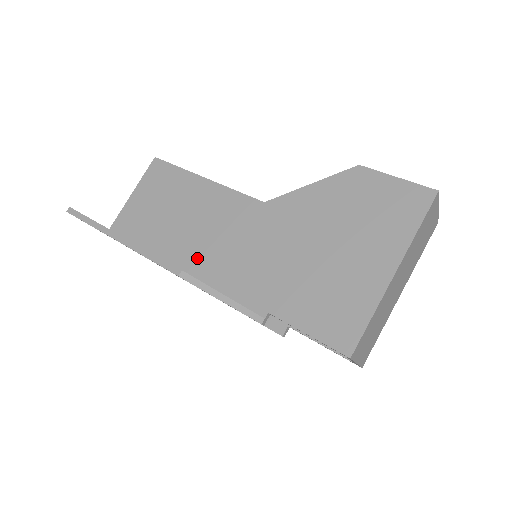
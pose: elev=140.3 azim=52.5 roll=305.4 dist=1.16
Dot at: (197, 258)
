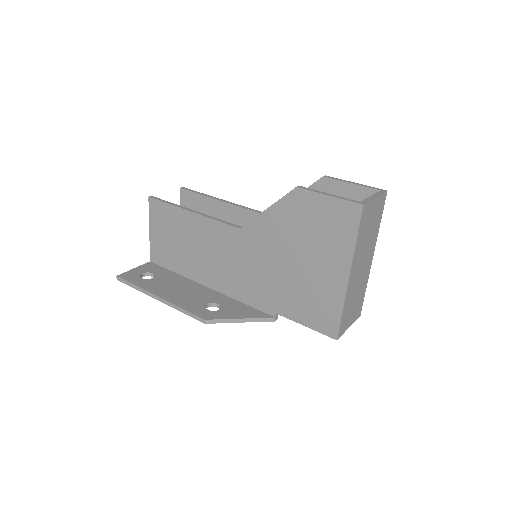
Dot at: (215, 278)
